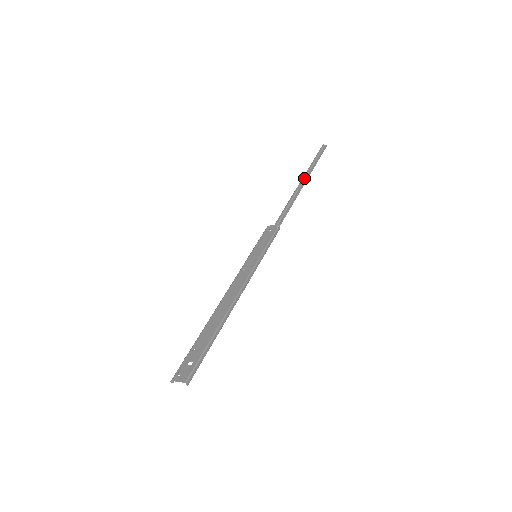
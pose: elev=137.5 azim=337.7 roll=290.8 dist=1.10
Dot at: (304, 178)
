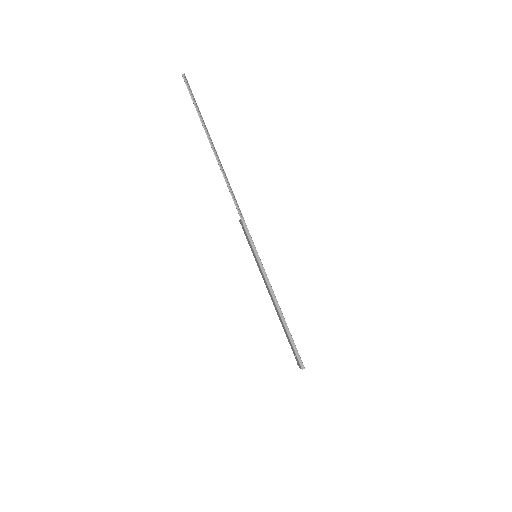
Dot at: (210, 141)
